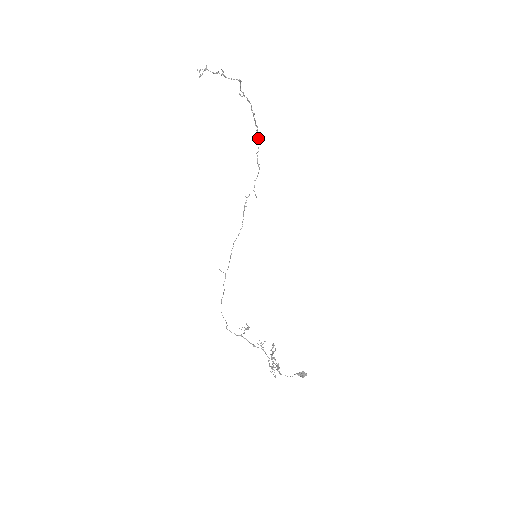
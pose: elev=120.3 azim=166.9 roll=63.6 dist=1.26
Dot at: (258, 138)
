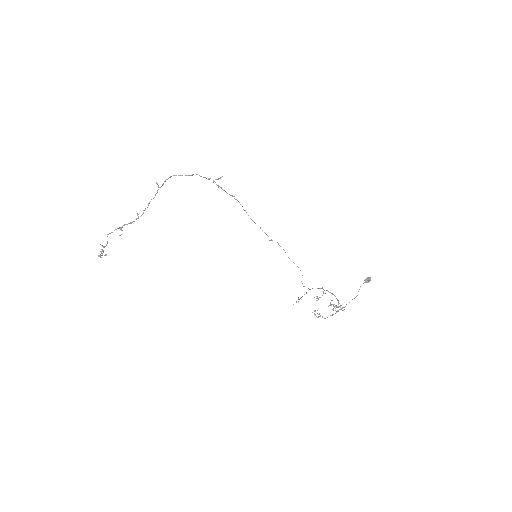
Dot at: occluded
